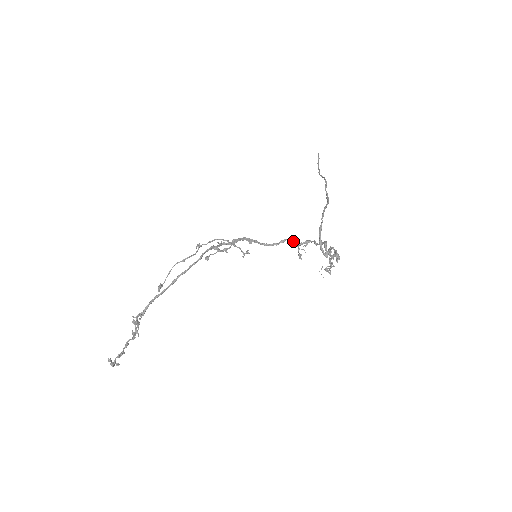
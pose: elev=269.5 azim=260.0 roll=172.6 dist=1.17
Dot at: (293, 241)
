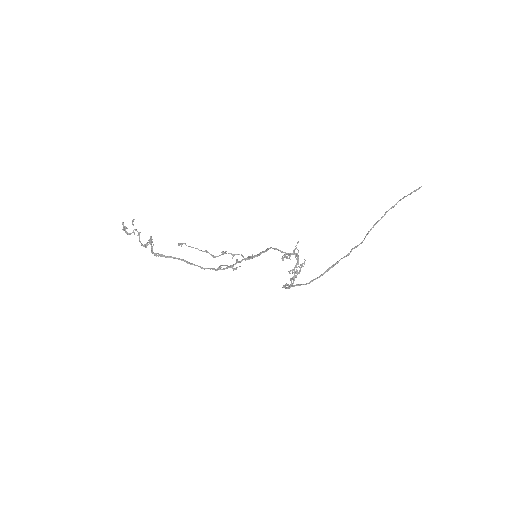
Dot at: (289, 254)
